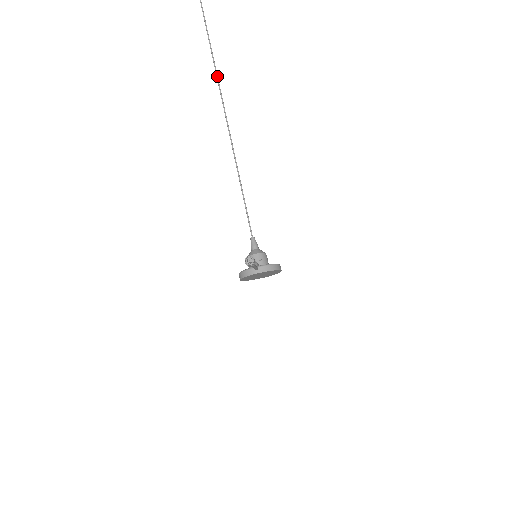
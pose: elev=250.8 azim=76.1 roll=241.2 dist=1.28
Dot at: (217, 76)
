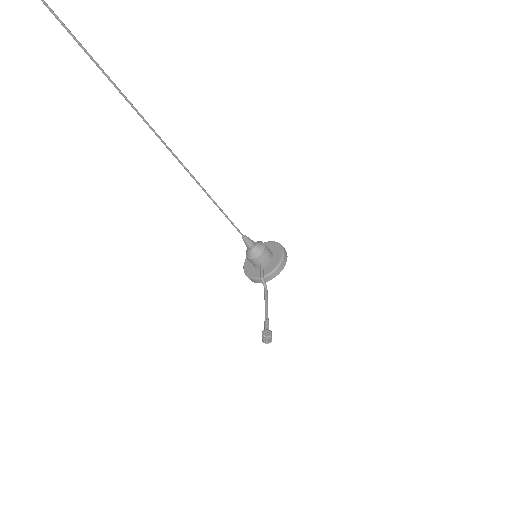
Dot at: (82, 48)
